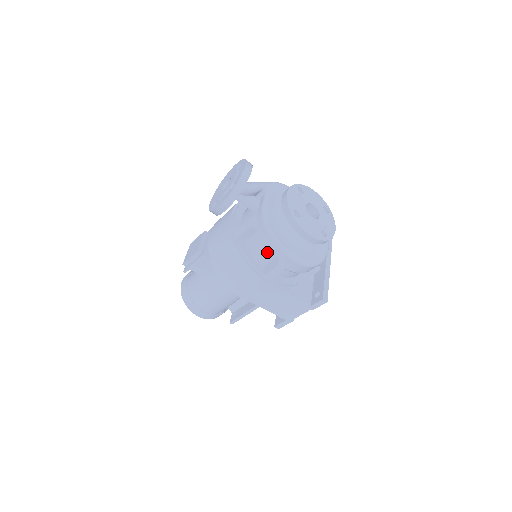
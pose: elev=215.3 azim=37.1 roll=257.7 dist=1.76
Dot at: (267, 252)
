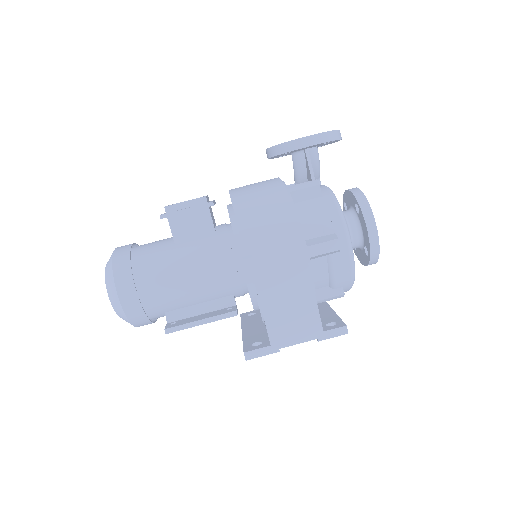
Dot at: (323, 222)
